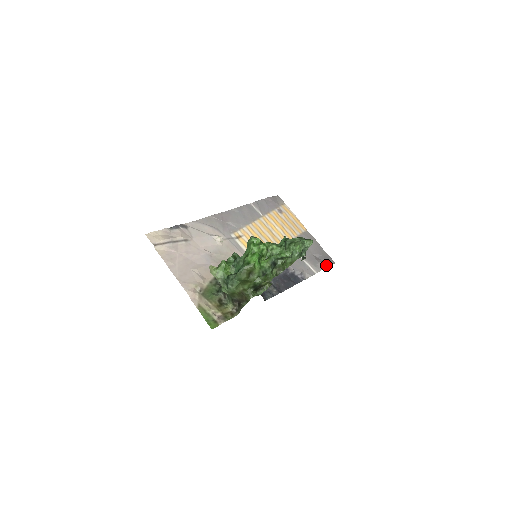
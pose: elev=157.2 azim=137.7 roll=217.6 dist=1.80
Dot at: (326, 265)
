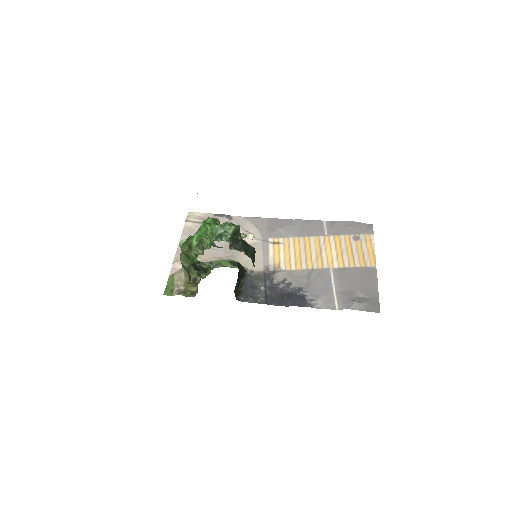
Dot at: (361, 308)
